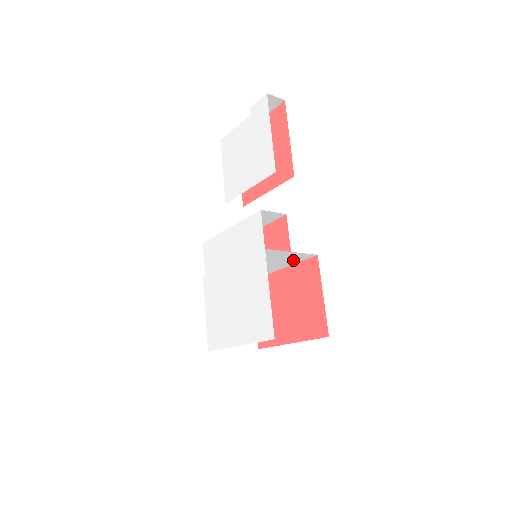
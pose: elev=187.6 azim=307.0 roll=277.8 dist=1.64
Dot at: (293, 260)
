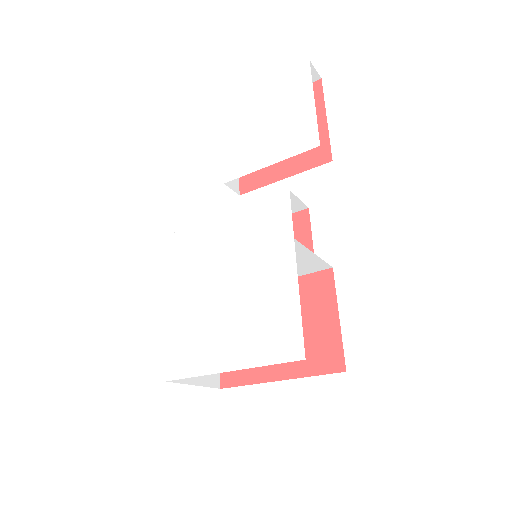
Dot at: (299, 270)
